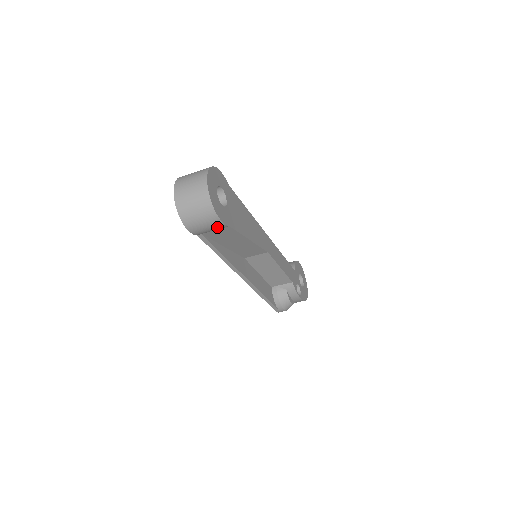
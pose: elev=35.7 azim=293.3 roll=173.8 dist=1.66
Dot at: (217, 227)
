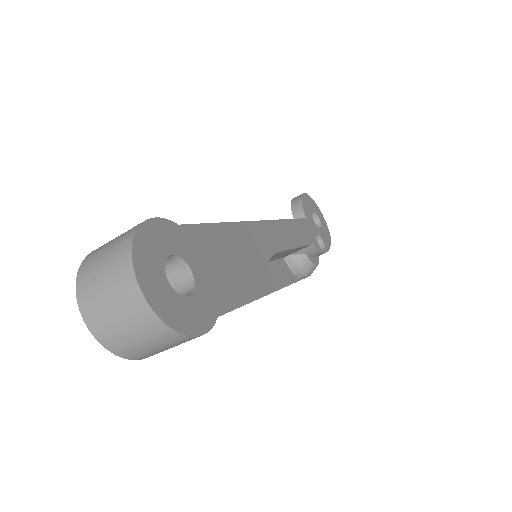
Dot at: occluded
